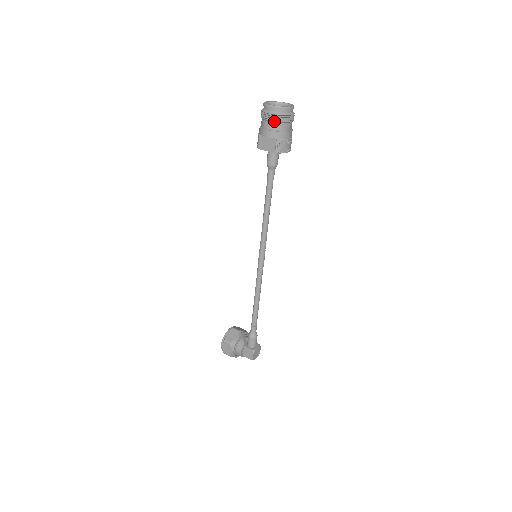
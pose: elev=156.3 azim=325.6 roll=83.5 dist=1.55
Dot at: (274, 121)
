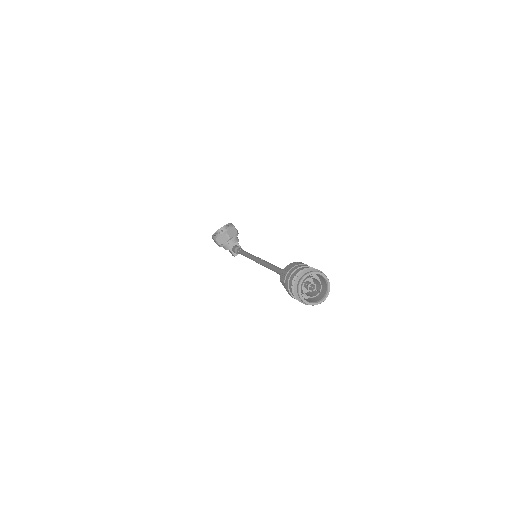
Dot at: occluded
